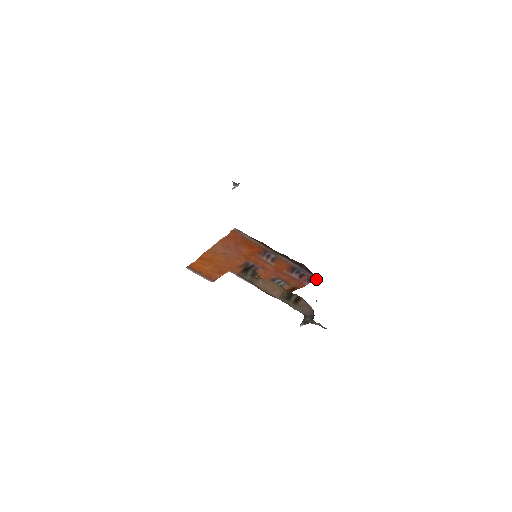
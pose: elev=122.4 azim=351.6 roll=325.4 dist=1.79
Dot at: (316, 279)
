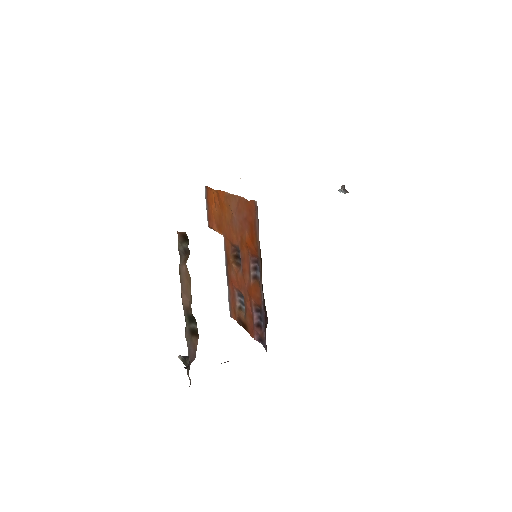
Dot at: (265, 347)
